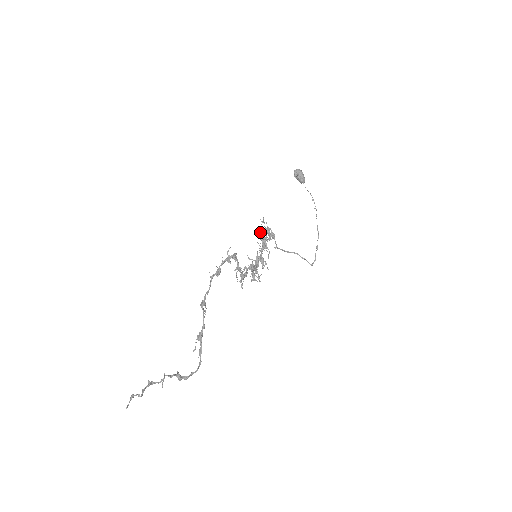
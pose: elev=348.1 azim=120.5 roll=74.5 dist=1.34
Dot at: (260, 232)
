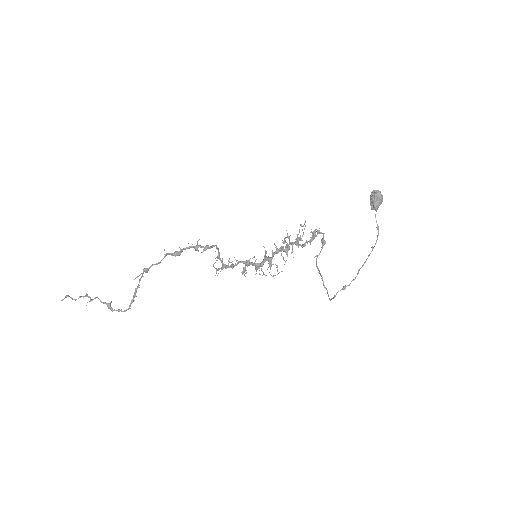
Dot at: (287, 235)
